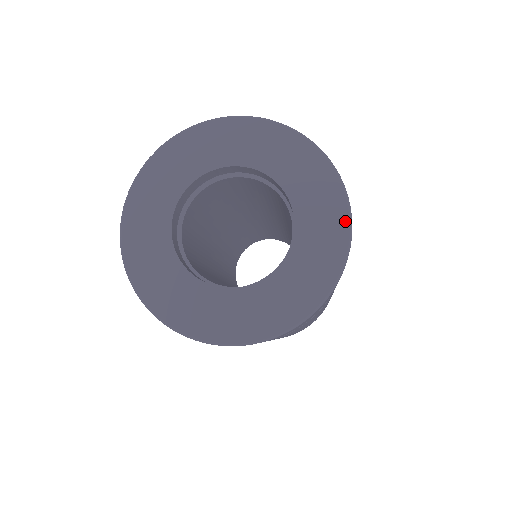
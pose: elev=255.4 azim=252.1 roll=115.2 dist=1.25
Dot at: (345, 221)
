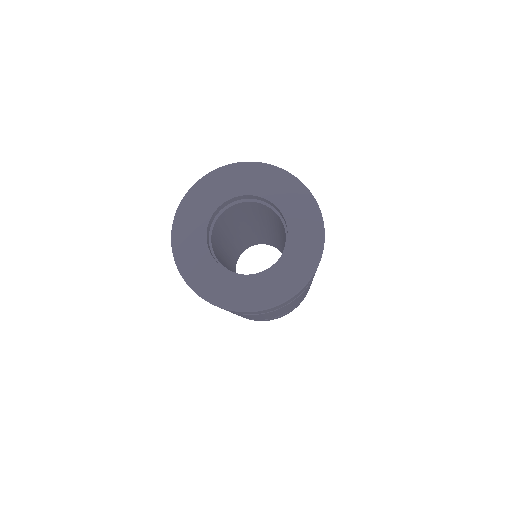
Dot at: (319, 248)
